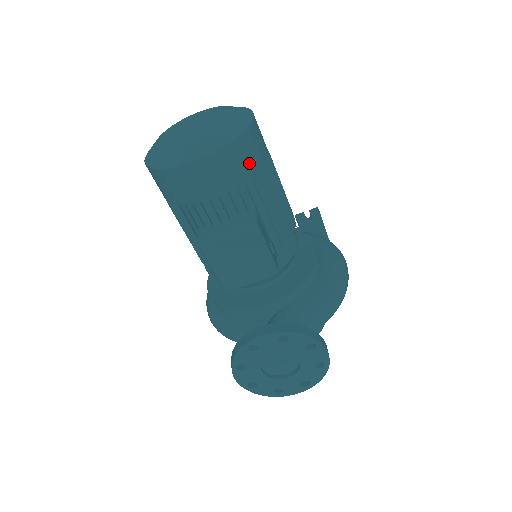
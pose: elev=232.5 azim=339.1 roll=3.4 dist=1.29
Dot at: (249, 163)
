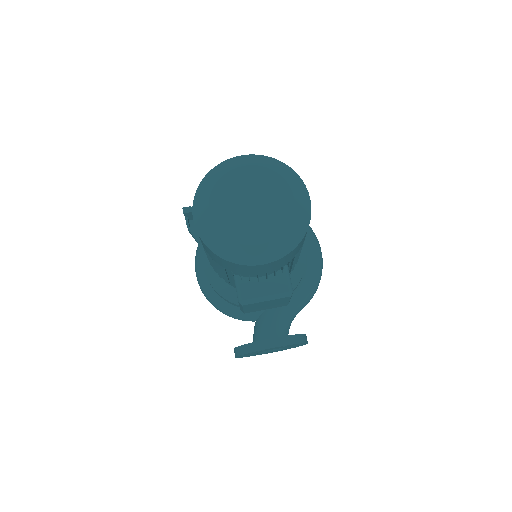
Dot at: (299, 248)
